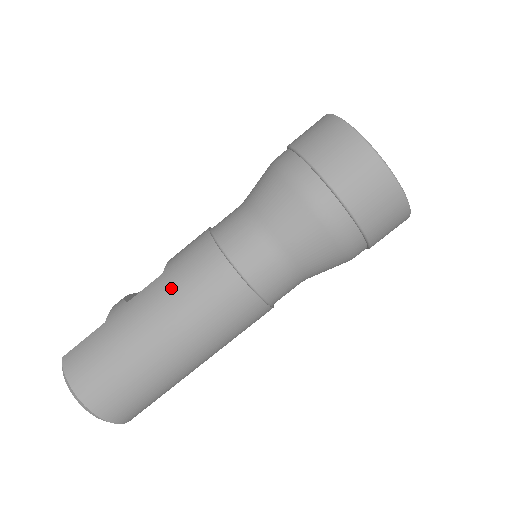
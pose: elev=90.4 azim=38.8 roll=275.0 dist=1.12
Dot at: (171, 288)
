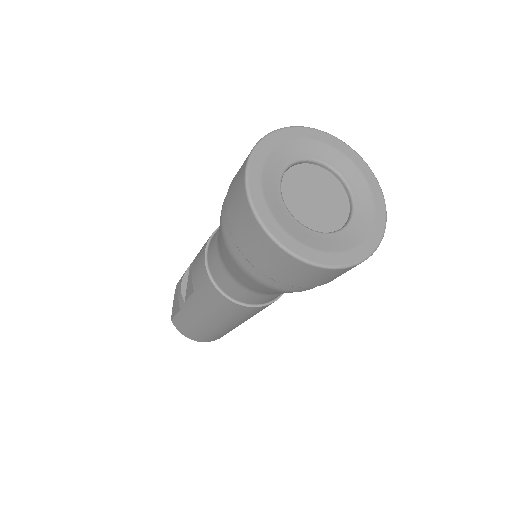
Dot at: (205, 308)
